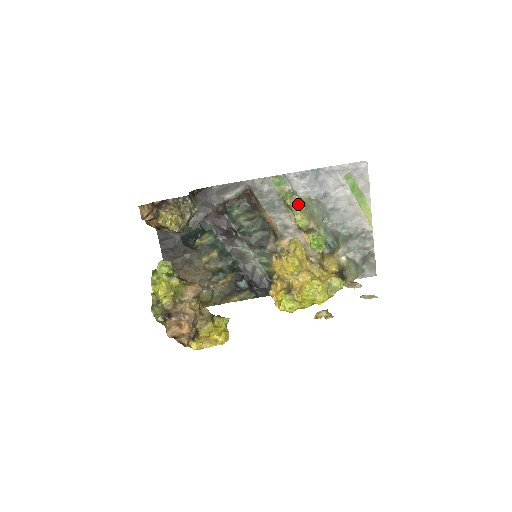
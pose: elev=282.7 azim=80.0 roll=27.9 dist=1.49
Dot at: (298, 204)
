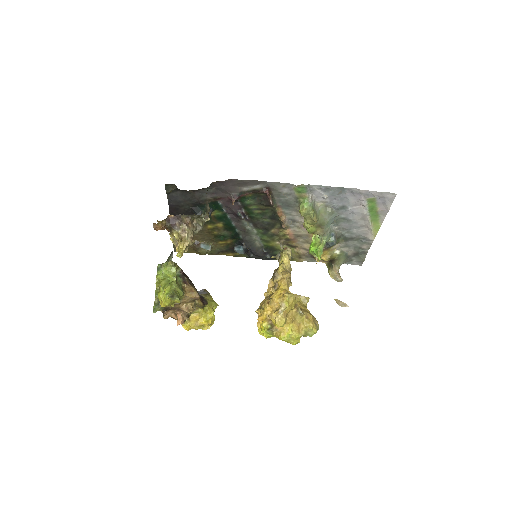
Dot at: (311, 218)
